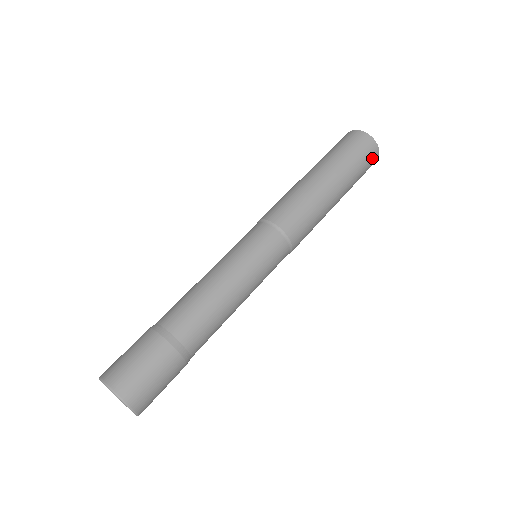
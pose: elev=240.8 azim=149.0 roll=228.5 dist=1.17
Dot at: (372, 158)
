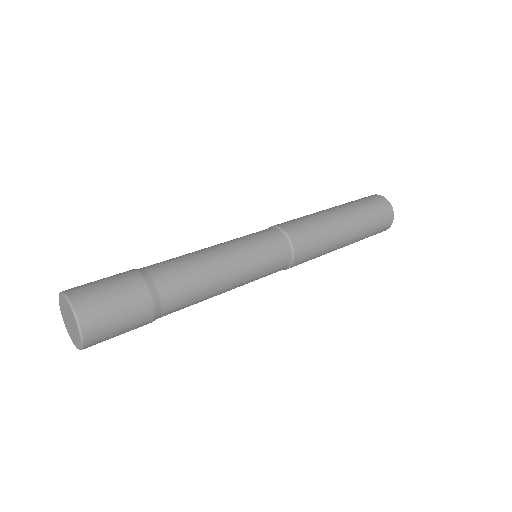
Dot at: (384, 210)
